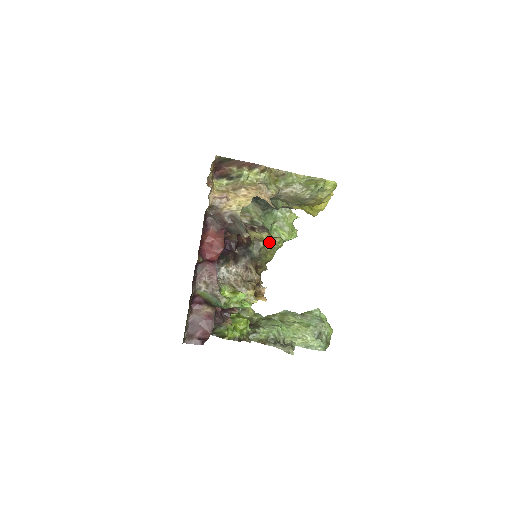
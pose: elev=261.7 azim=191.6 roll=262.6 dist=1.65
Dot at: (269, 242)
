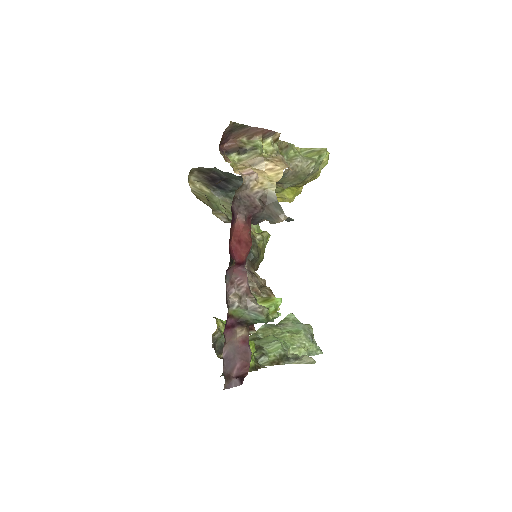
Dot at: (260, 238)
